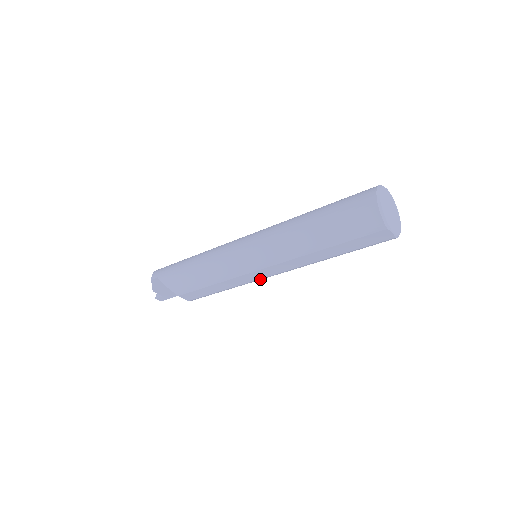
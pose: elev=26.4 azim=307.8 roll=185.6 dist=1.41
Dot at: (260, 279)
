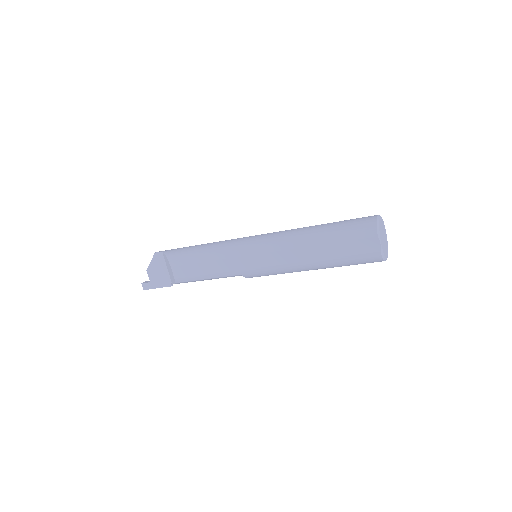
Dot at: (250, 270)
